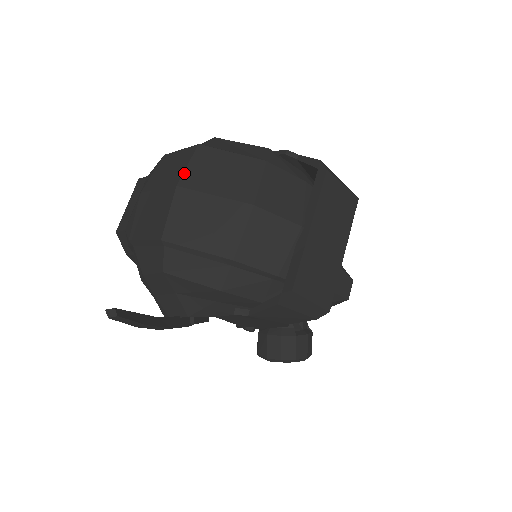
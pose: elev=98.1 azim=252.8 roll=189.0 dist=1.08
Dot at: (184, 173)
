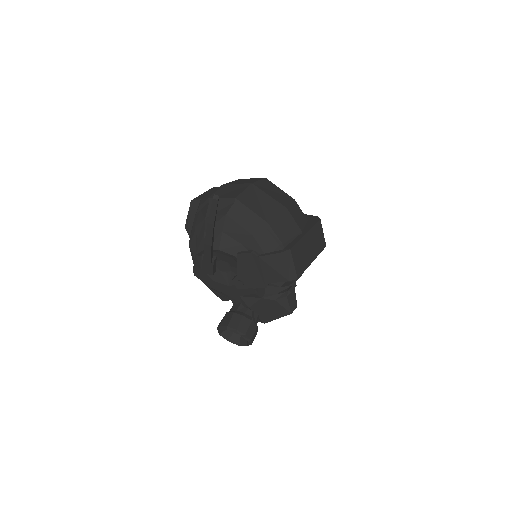
Dot at: (256, 182)
